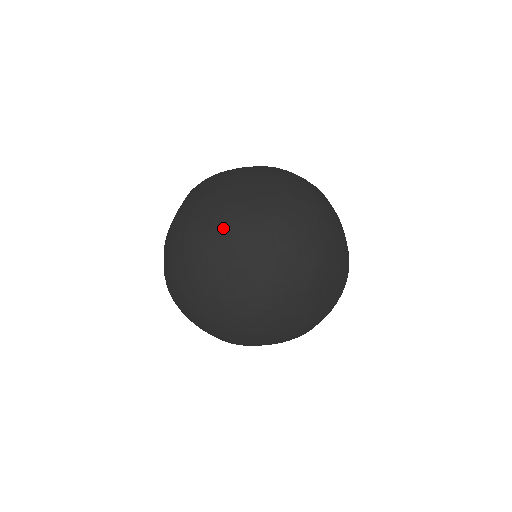
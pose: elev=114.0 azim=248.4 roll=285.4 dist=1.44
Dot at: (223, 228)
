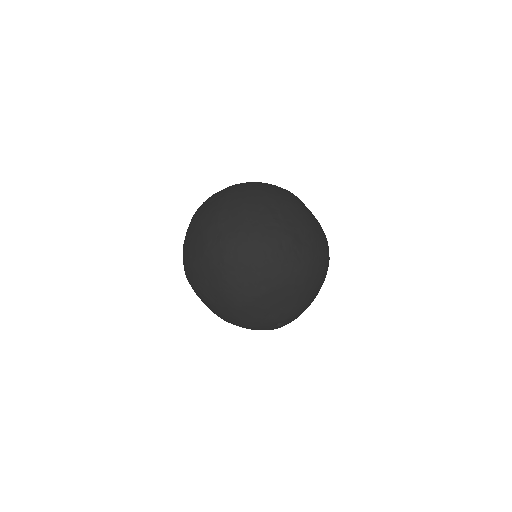
Dot at: (288, 202)
